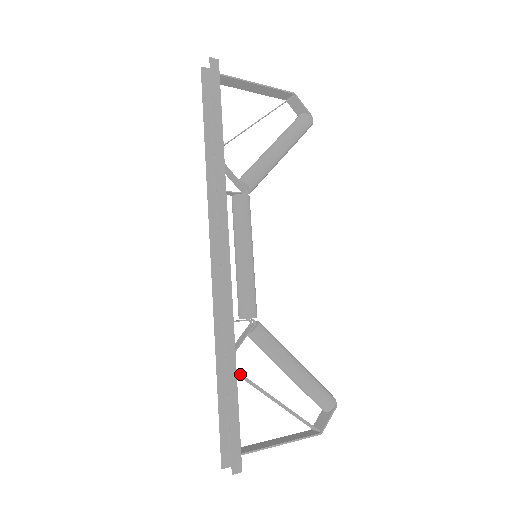
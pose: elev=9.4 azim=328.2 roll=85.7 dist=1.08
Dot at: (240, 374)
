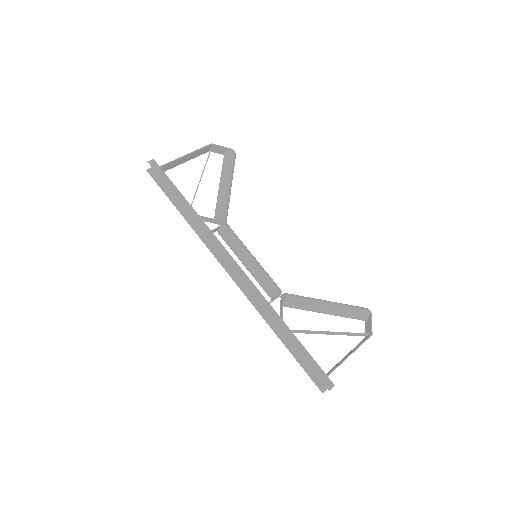
Dot at: (294, 330)
